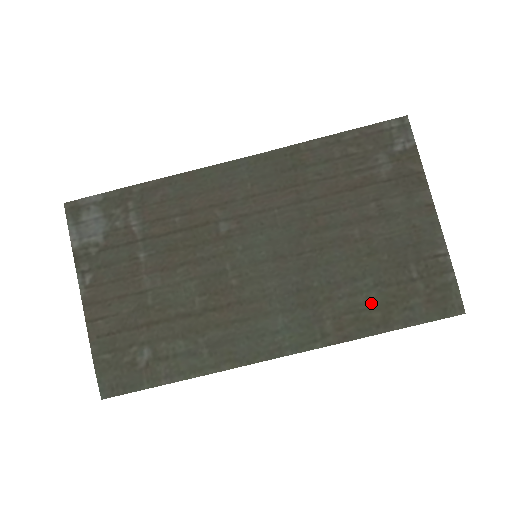
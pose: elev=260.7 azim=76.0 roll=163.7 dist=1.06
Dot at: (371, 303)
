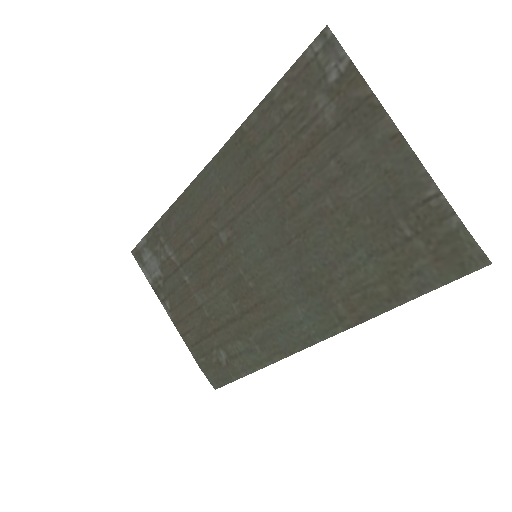
Dot at: (372, 277)
